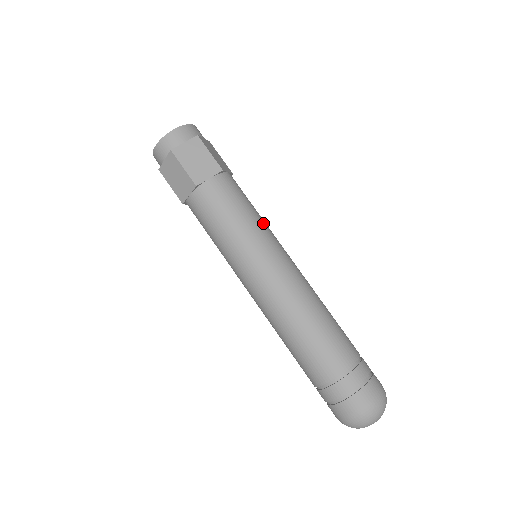
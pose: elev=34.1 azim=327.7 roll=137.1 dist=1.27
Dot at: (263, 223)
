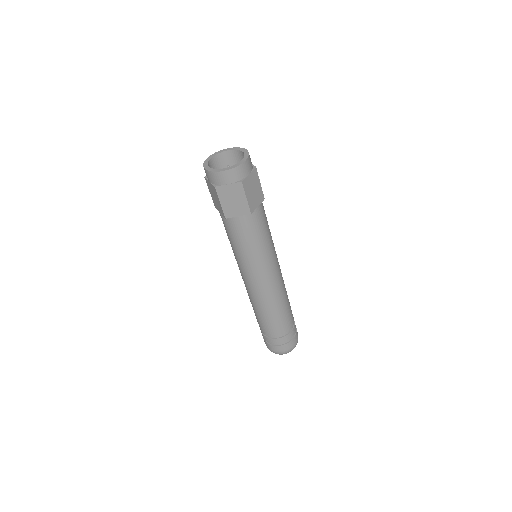
Dot at: occluded
